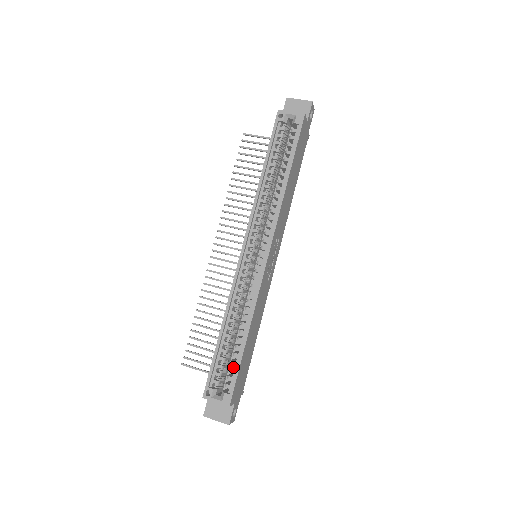
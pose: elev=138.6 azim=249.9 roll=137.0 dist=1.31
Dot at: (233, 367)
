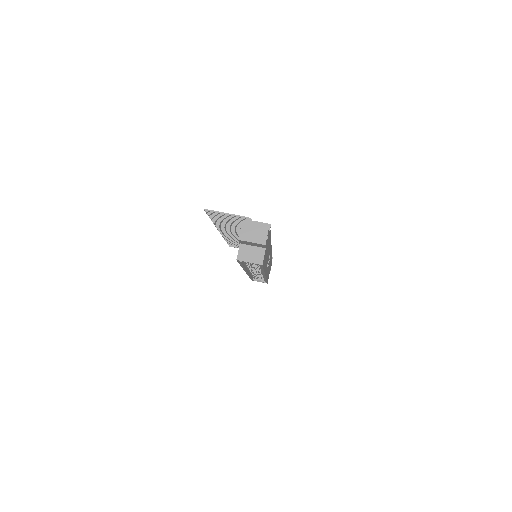
Dot at: occluded
